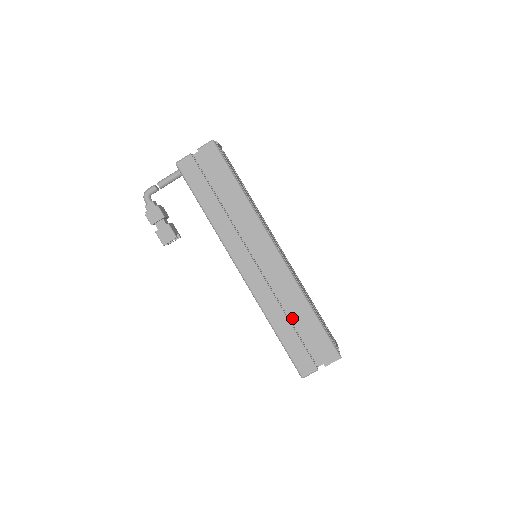
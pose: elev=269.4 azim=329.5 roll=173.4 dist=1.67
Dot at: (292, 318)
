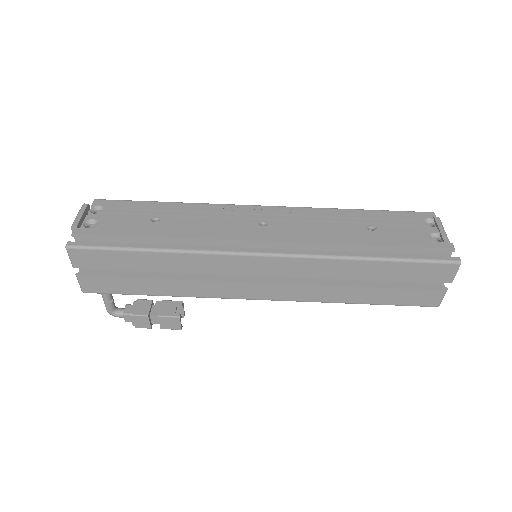
Dot at: occluded
